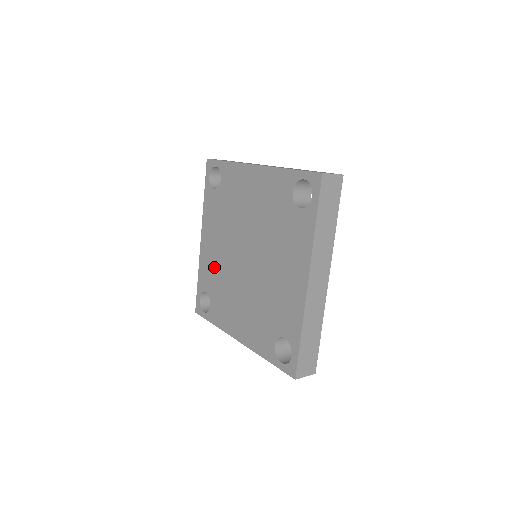
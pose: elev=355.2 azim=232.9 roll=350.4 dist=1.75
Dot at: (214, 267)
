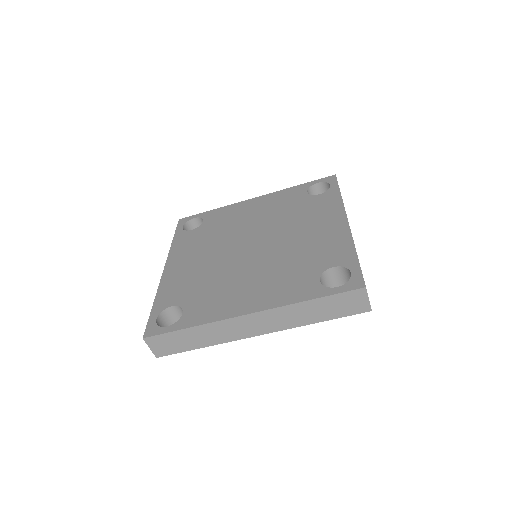
Dot at: (192, 277)
